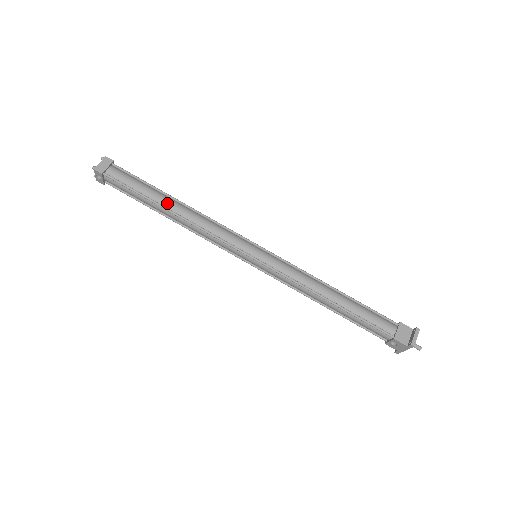
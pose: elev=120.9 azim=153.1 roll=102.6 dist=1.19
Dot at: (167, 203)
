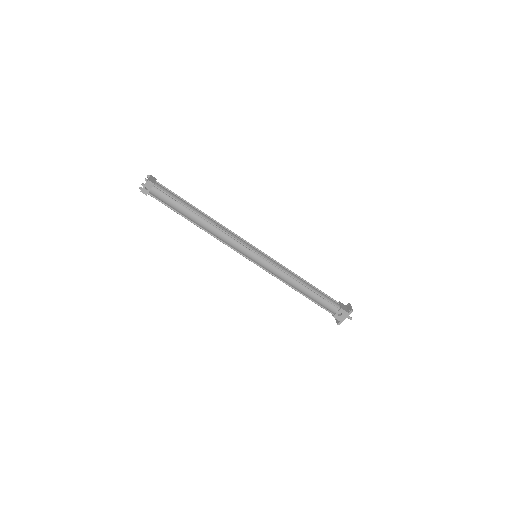
Dot at: (199, 212)
